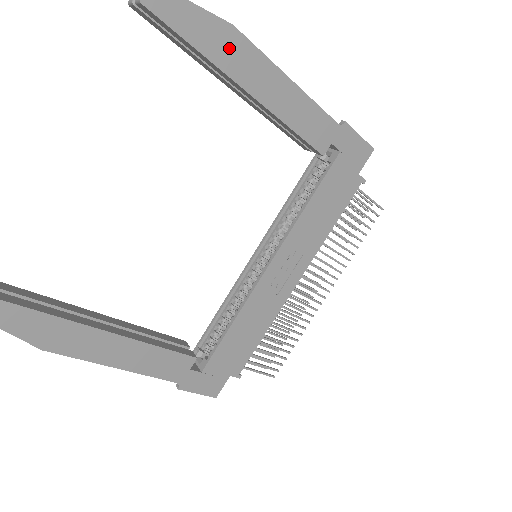
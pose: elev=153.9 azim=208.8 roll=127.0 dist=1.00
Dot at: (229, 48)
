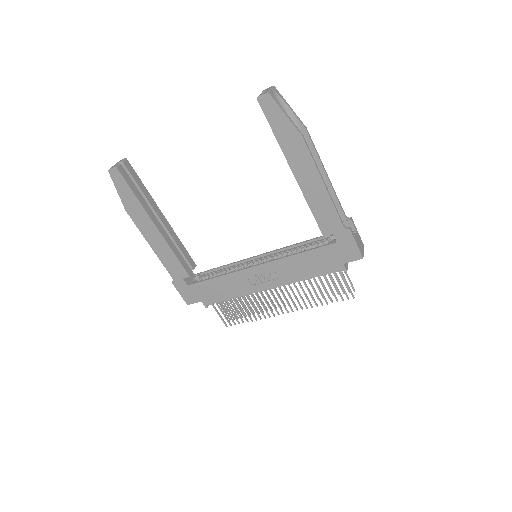
Dot at: (294, 145)
